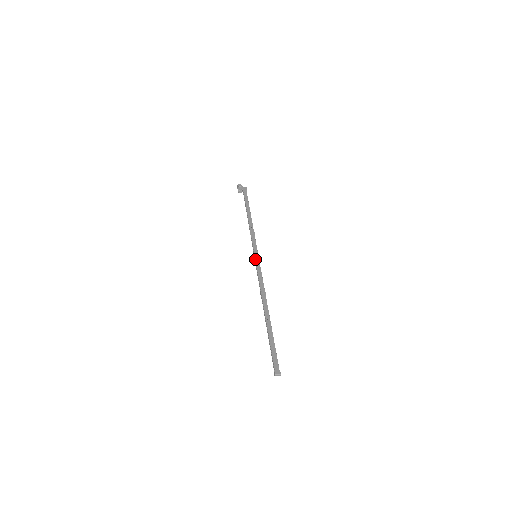
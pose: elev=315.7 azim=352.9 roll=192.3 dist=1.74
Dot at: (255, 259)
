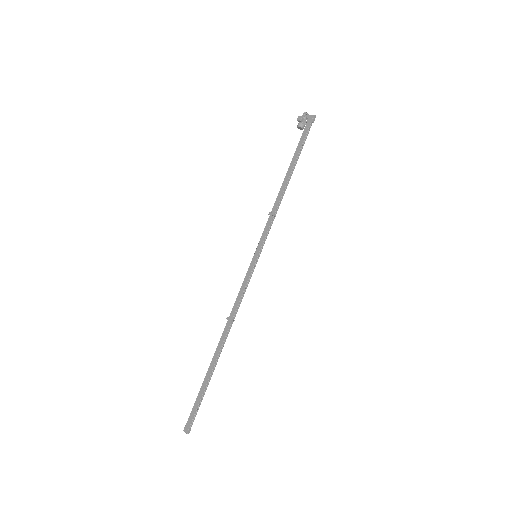
Dot at: occluded
